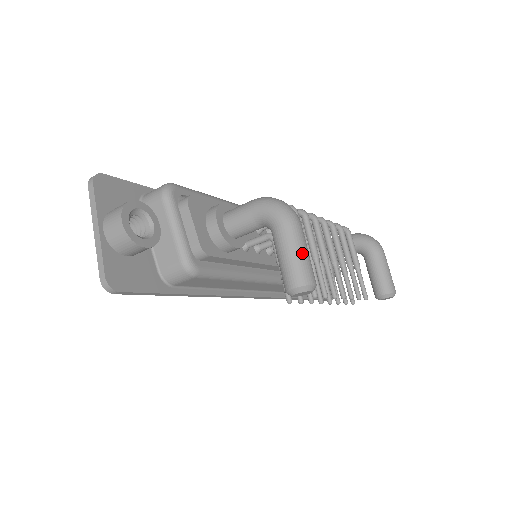
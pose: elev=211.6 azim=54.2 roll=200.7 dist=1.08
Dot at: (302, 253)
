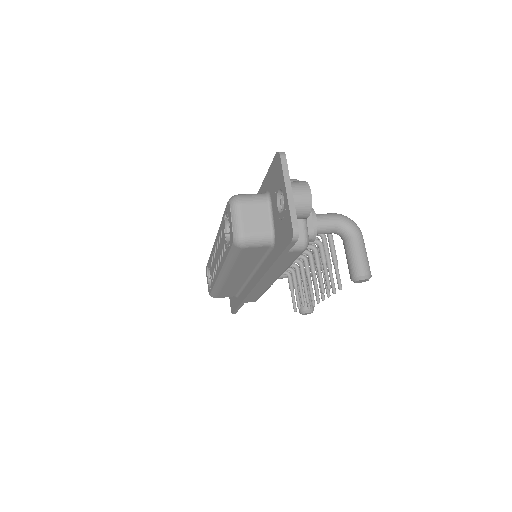
Dot at: occluded
